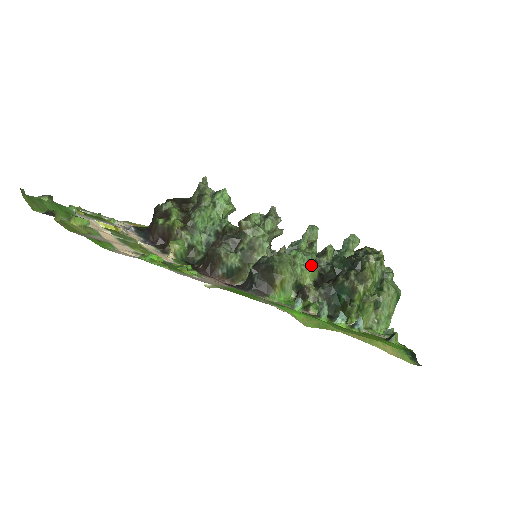
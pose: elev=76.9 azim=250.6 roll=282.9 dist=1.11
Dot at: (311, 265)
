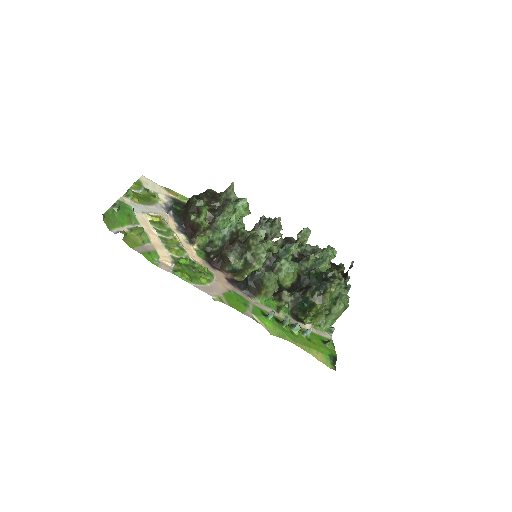
Dot at: (292, 274)
